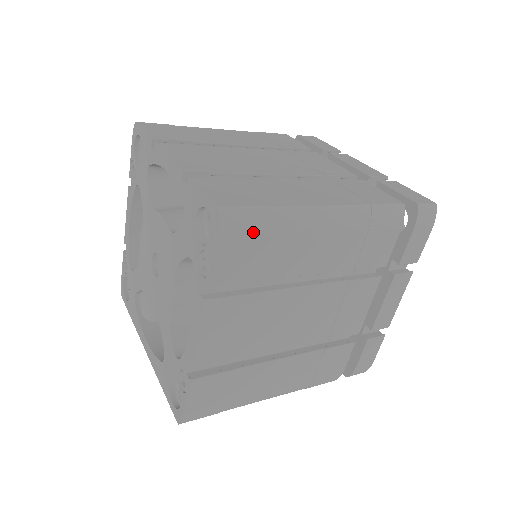
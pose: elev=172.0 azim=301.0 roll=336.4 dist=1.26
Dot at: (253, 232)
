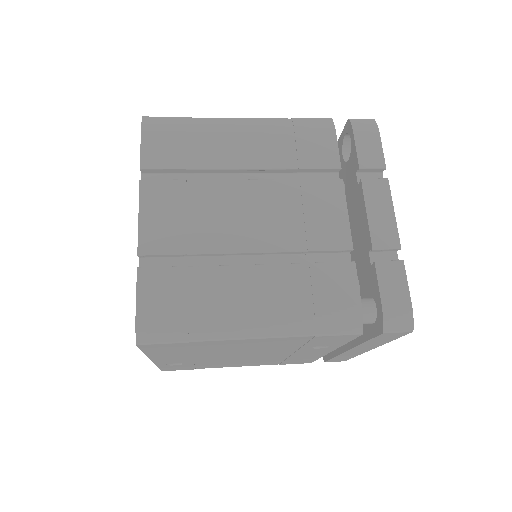
Dot at: (173, 128)
